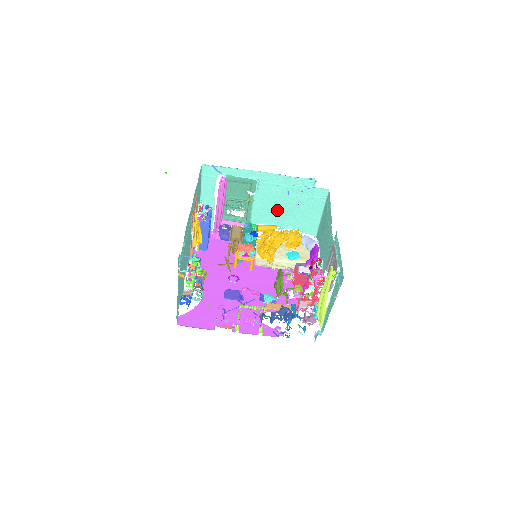
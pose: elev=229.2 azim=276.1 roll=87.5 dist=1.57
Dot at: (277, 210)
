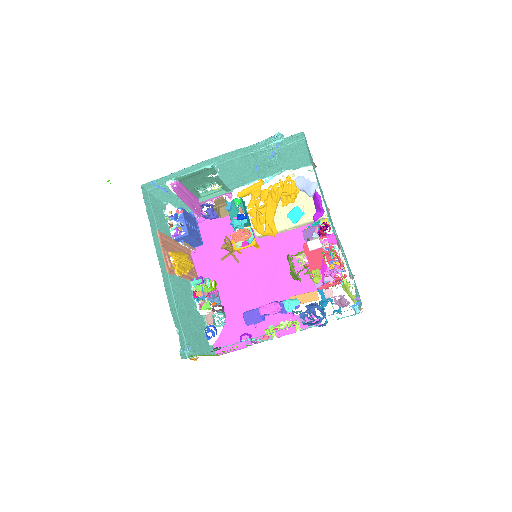
Dot at: (253, 171)
